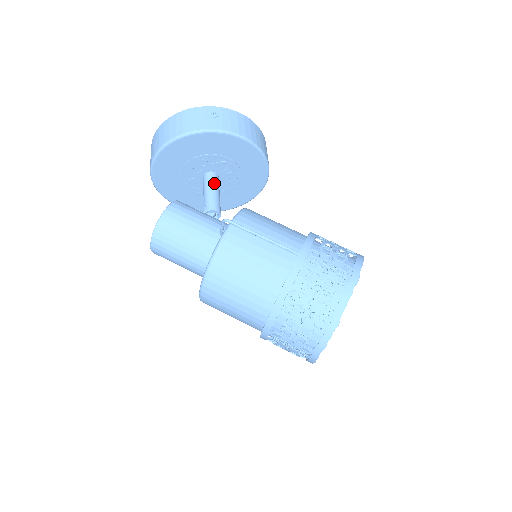
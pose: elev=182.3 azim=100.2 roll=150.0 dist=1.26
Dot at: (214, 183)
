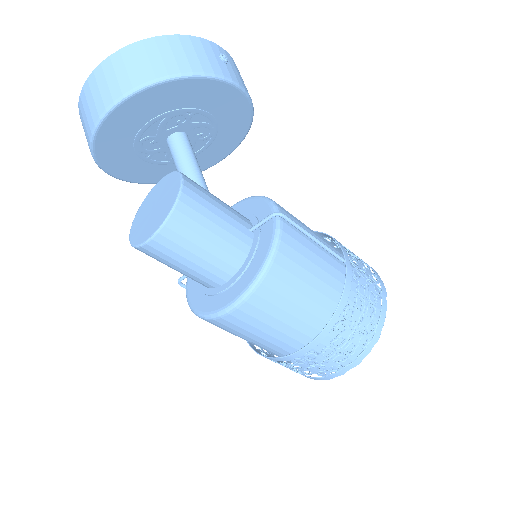
Dot at: (192, 150)
